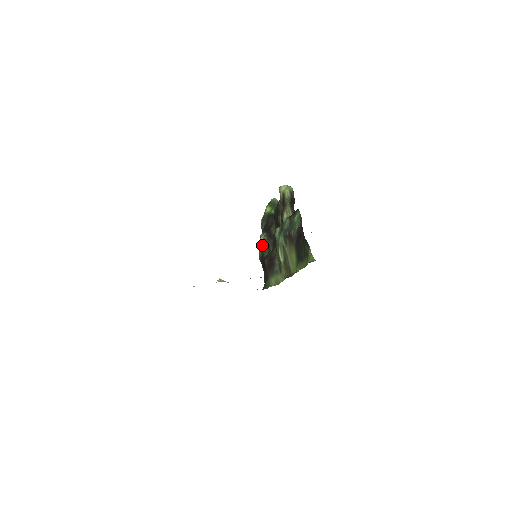
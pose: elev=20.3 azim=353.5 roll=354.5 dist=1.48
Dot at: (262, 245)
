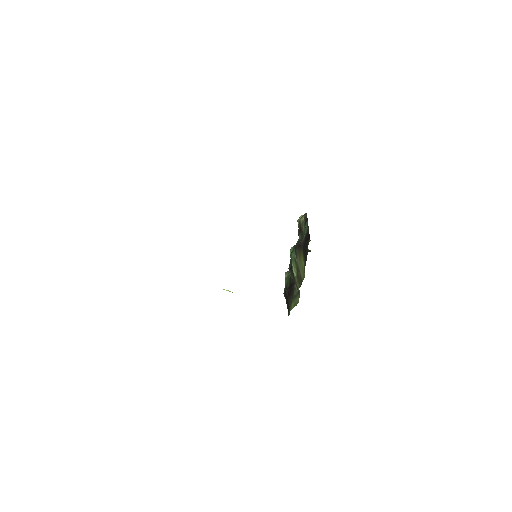
Dot at: (286, 280)
